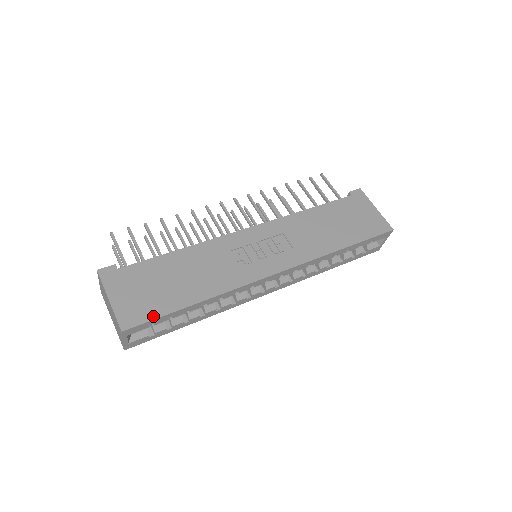
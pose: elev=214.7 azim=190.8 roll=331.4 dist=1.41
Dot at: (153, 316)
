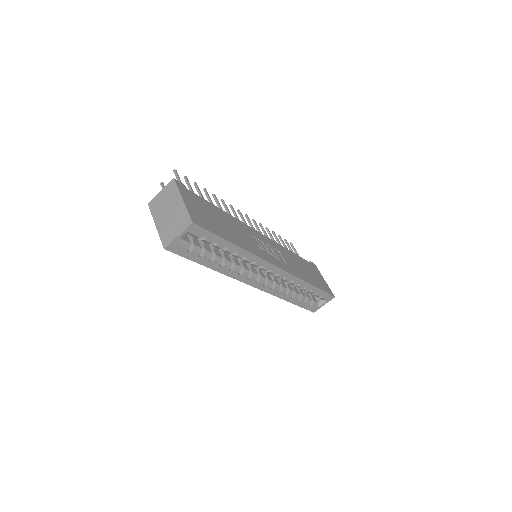
Dot at: (211, 230)
